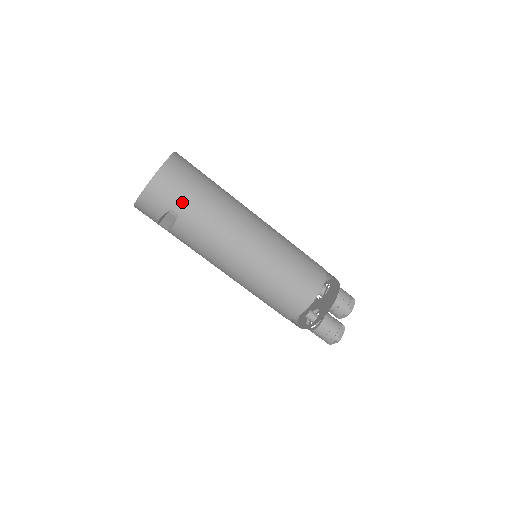
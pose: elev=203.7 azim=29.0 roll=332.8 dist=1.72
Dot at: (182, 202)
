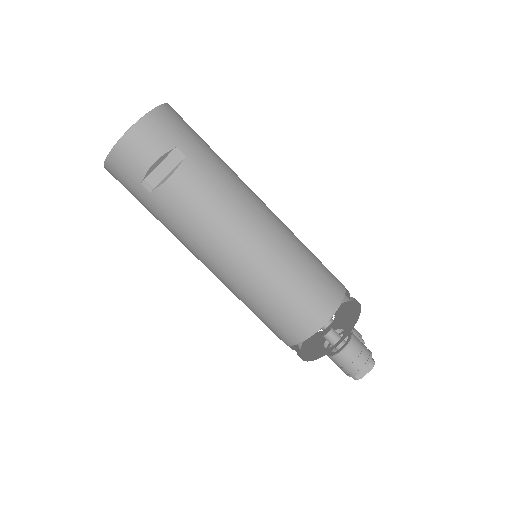
Dot at: (191, 143)
